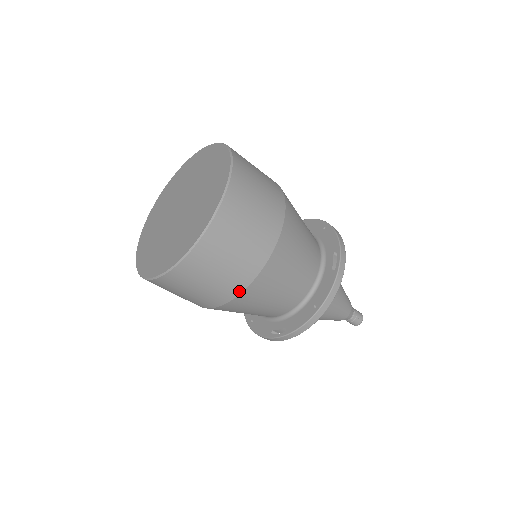
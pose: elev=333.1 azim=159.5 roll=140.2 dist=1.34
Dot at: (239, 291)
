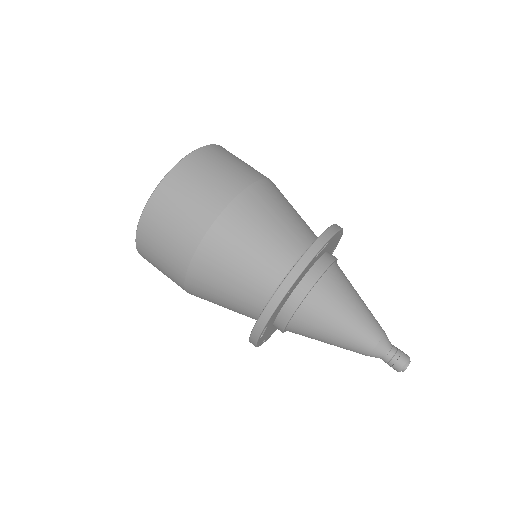
Dot at: (191, 252)
